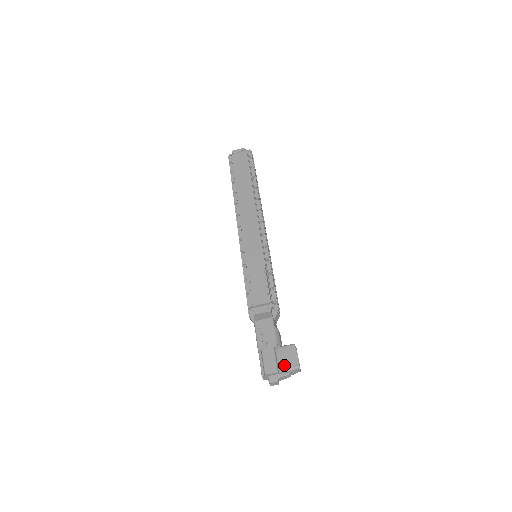
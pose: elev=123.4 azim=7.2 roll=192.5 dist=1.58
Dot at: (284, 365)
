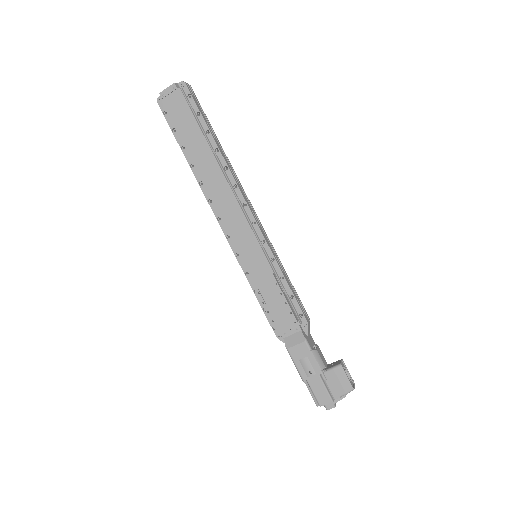
Dot at: (337, 391)
